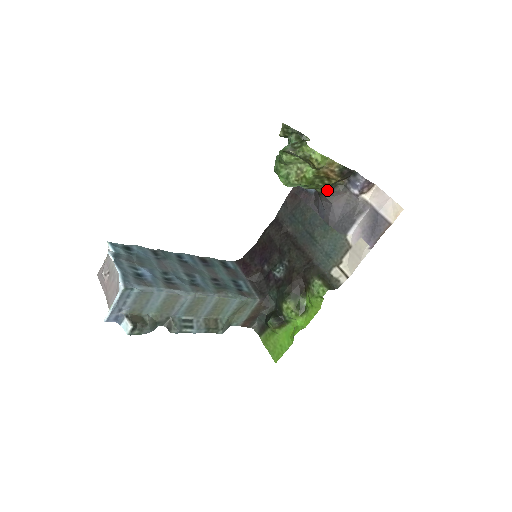
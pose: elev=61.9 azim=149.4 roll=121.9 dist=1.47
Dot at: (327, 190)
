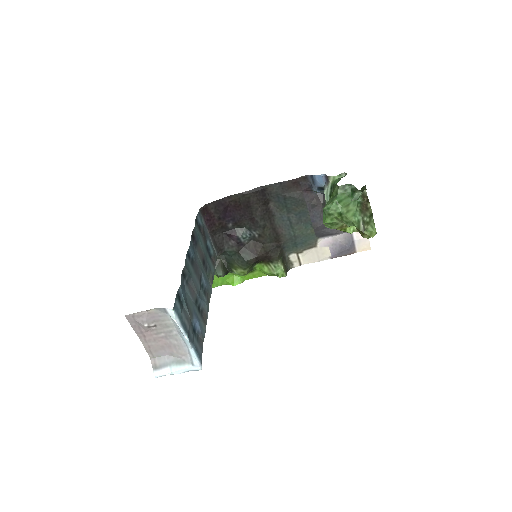
Dot at: occluded
